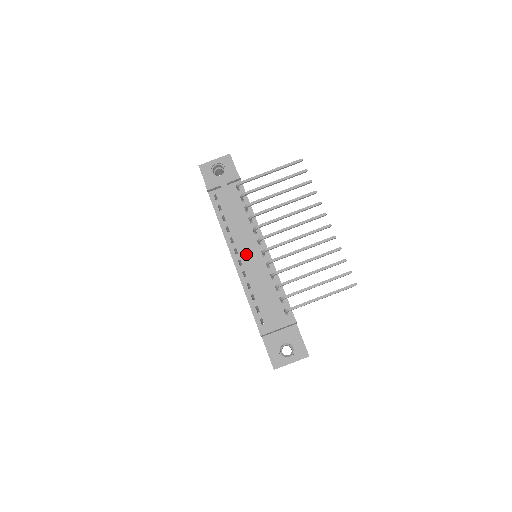
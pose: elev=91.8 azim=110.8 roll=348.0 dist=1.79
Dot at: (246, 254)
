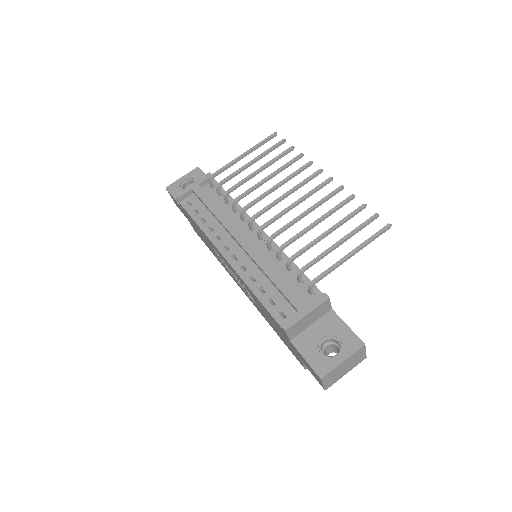
Dot at: (240, 247)
